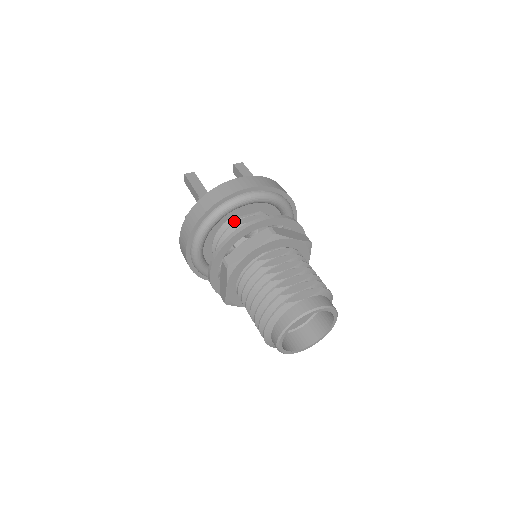
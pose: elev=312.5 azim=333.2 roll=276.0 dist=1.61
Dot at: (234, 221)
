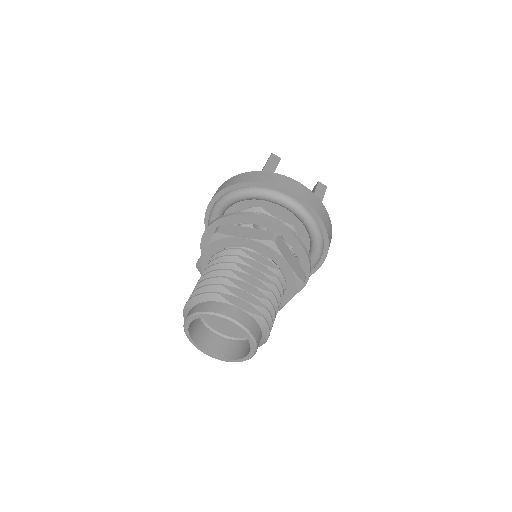
Dot at: (264, 212)
